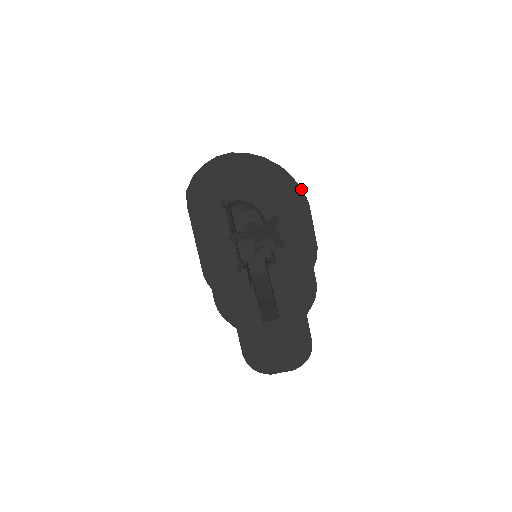
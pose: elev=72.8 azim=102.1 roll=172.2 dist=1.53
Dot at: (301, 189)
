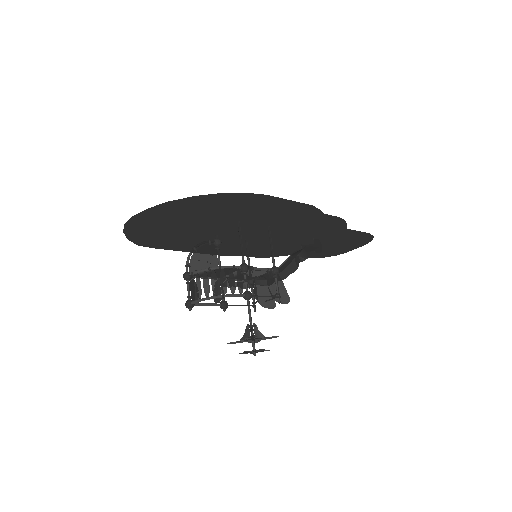
Dot at: (242, 193)
